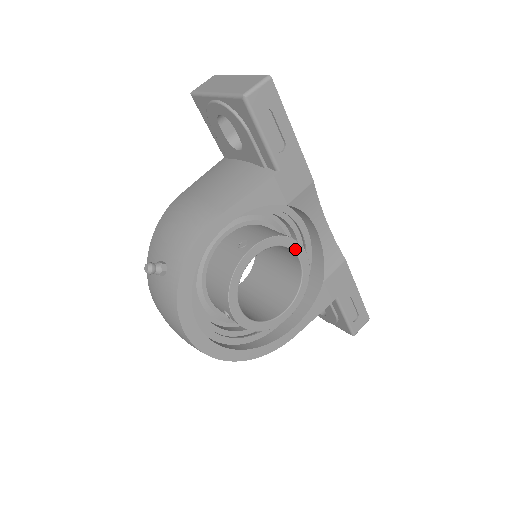
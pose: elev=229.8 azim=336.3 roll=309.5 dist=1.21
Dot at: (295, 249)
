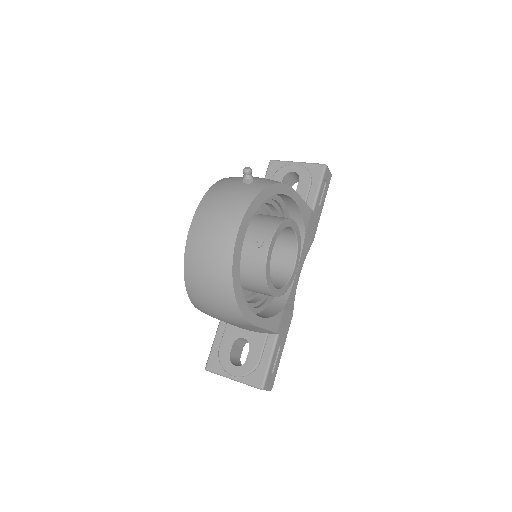
Dot at: (297, 258)
